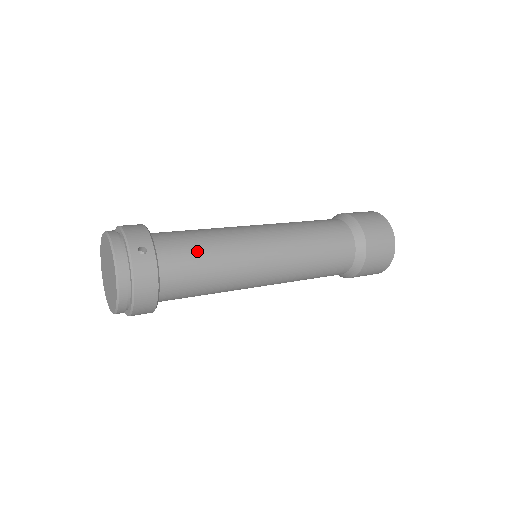
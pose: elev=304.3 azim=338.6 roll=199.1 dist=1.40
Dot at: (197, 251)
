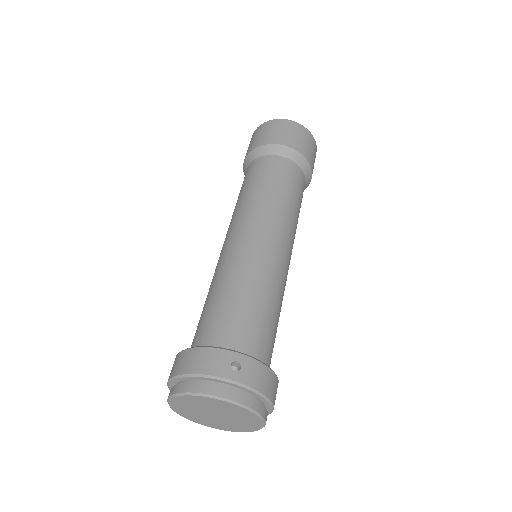
Dot at: (250, 310)
